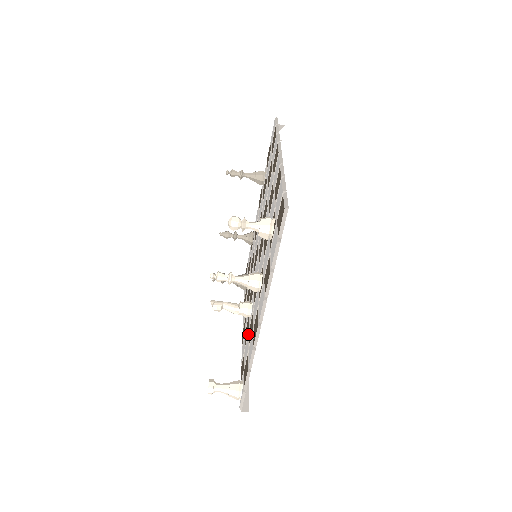
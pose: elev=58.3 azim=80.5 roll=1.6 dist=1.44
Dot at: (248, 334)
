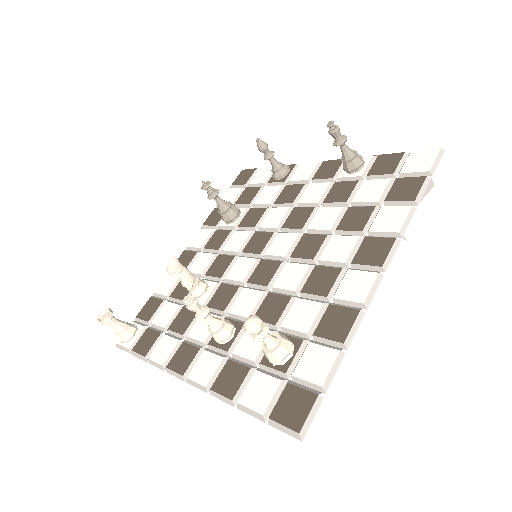
Dot at: (179, 306)
